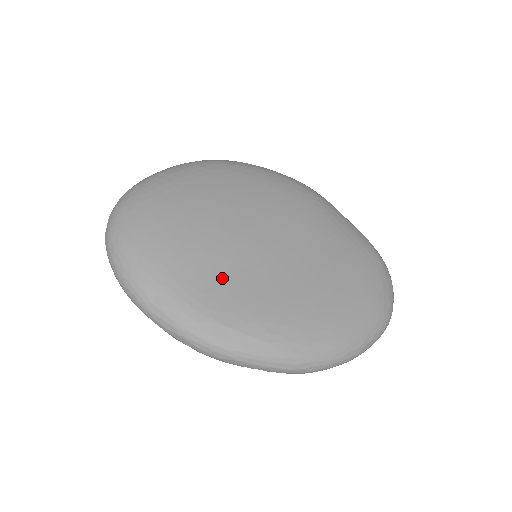
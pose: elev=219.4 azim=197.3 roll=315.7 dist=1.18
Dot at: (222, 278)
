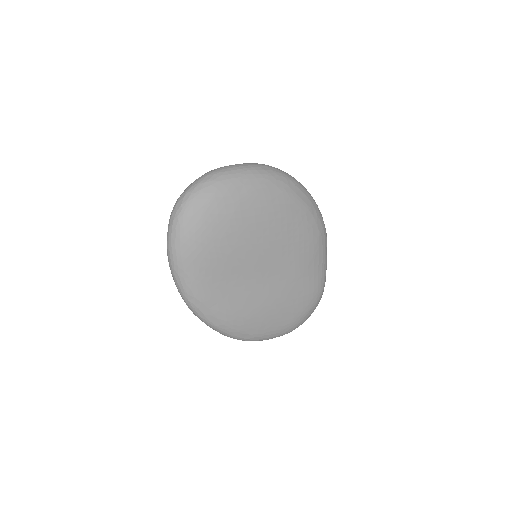
Dot at: (225, 281)
